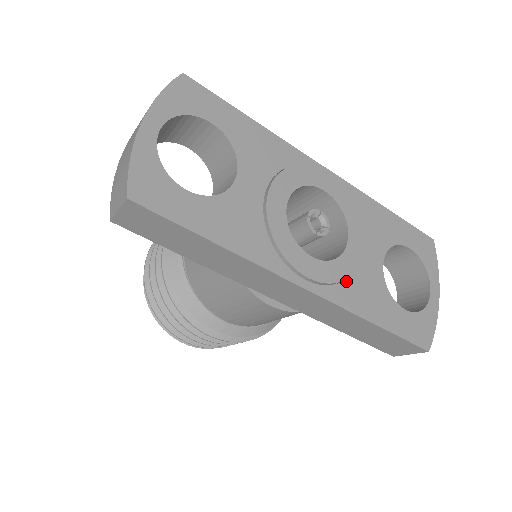
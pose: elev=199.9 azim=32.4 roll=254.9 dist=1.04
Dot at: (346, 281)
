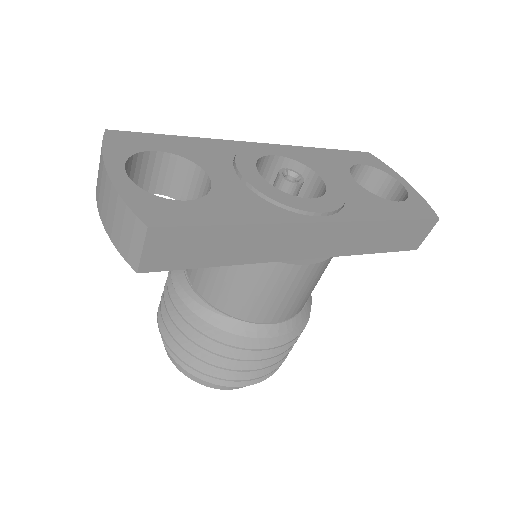
Dot at: (346, 204)
